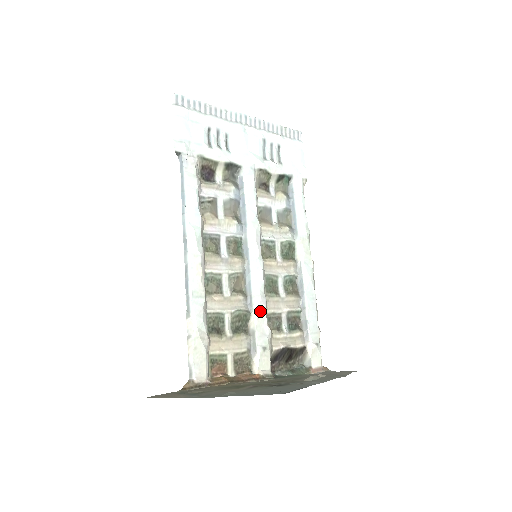
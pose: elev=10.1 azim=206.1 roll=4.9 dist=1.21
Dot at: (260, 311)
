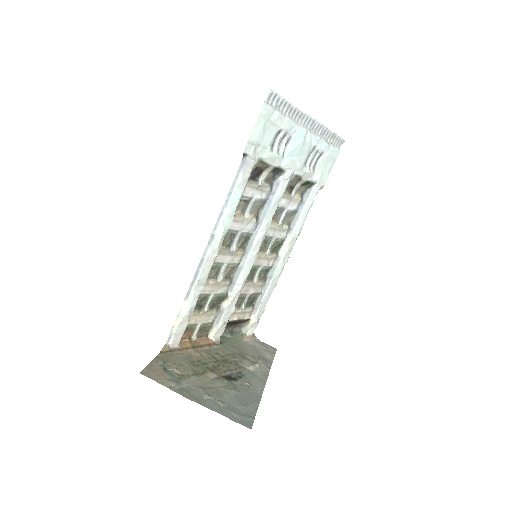
Dot at: (236, 296)
